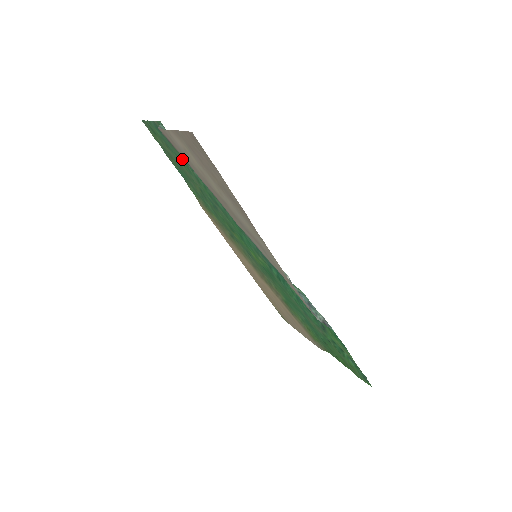
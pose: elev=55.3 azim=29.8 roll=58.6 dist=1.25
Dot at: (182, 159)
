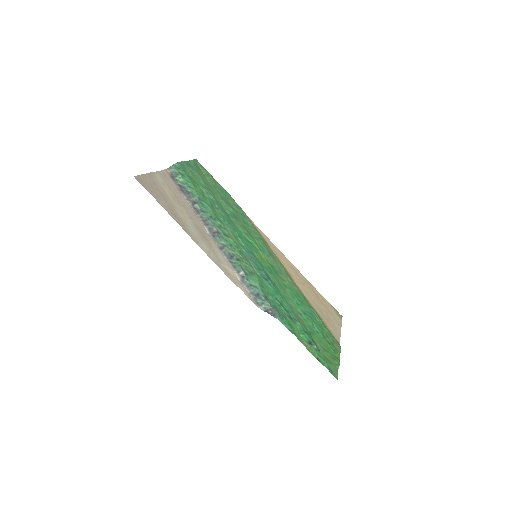
Dot at: (204, 185)
